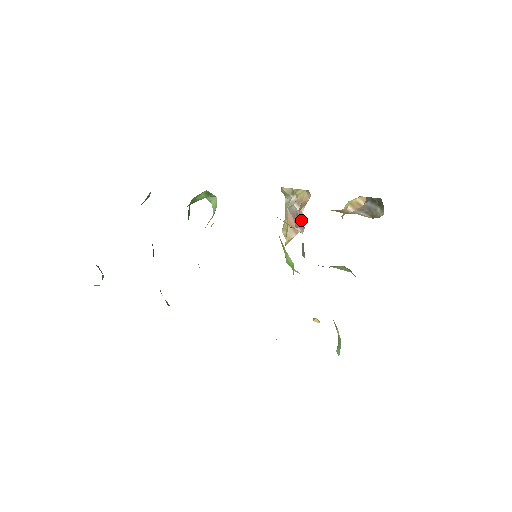
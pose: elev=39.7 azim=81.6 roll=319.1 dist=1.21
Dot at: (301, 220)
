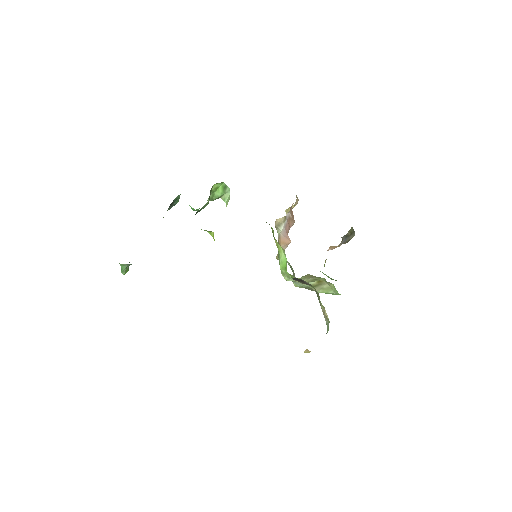
Dot at: (292, 218)
